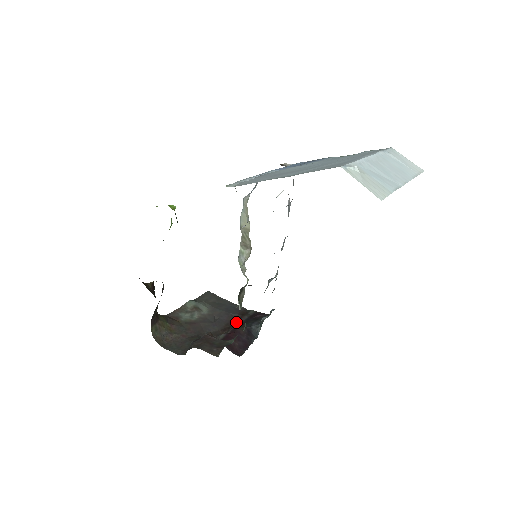
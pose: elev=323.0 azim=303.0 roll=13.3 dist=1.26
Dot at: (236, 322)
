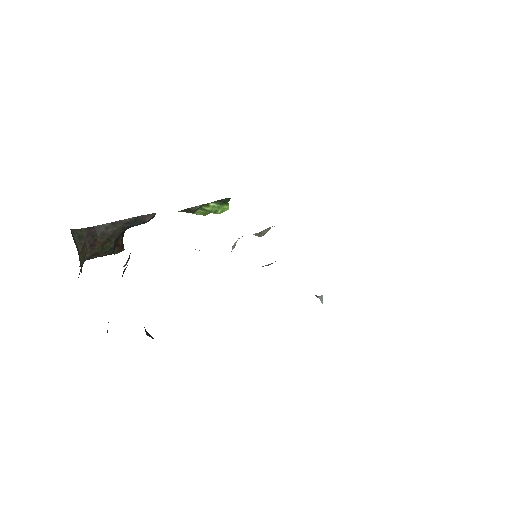
Dot at: occluded
